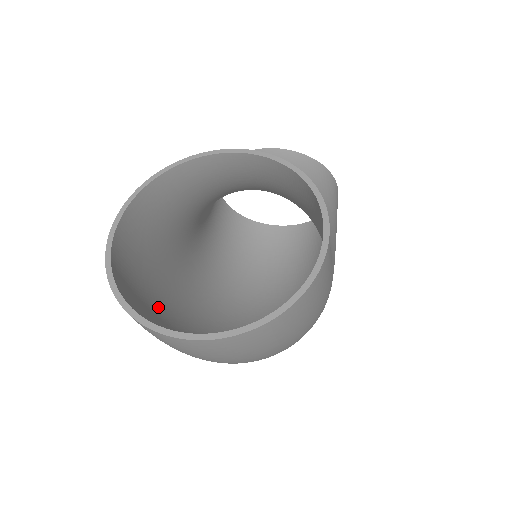
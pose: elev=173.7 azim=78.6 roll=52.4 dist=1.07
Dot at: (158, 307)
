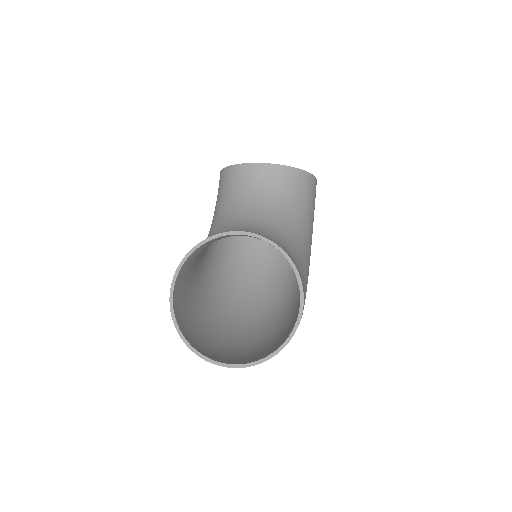
Dot at: (197, 312)
